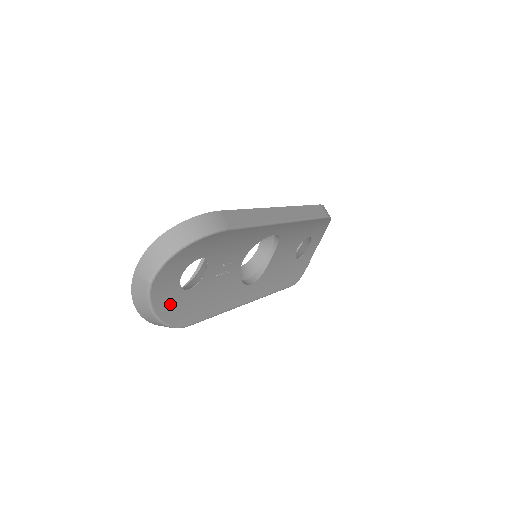
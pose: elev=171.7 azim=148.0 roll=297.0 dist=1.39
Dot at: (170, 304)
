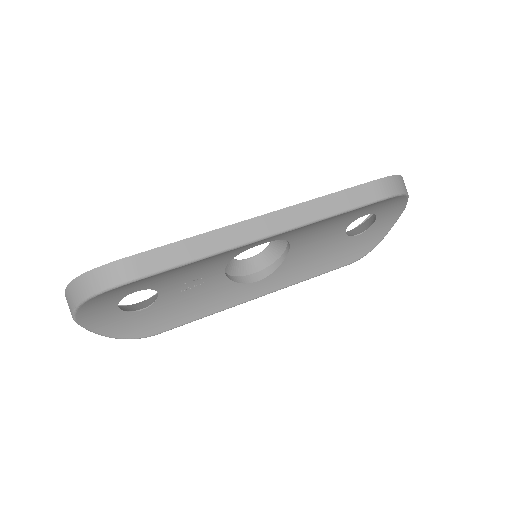
Dot at: (120, 325)
